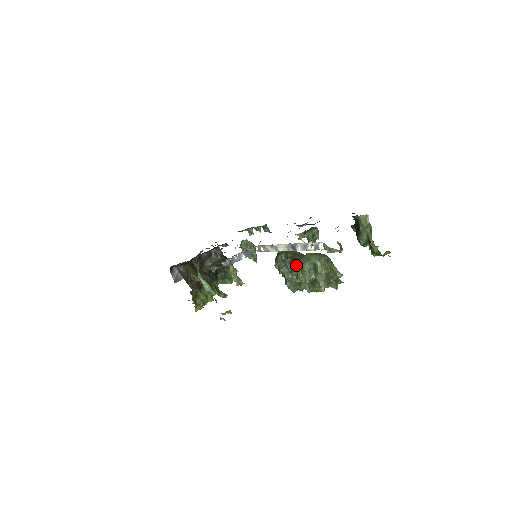
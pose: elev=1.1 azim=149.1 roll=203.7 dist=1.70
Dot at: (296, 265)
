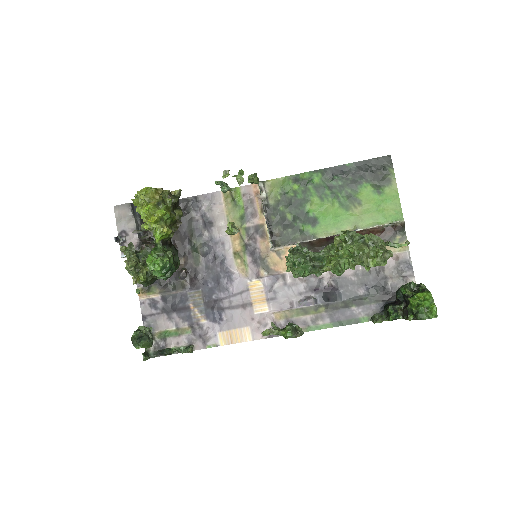
Dot at: occluded
